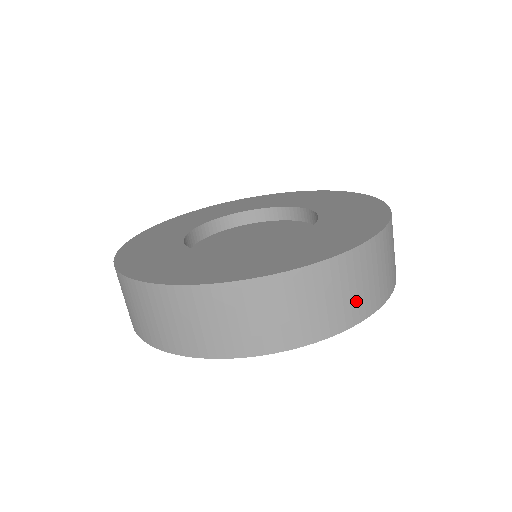
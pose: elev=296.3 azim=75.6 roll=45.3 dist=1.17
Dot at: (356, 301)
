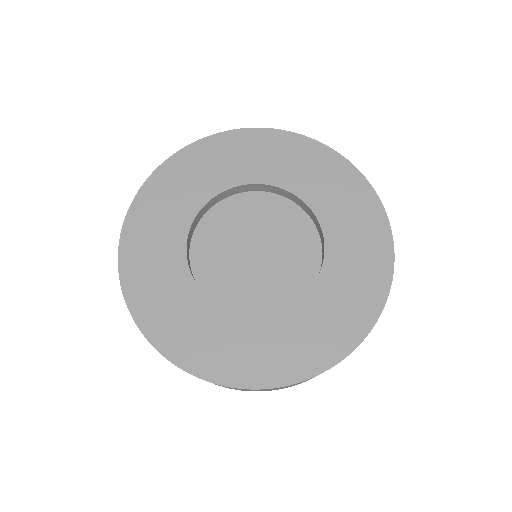
Dot at: occluded
